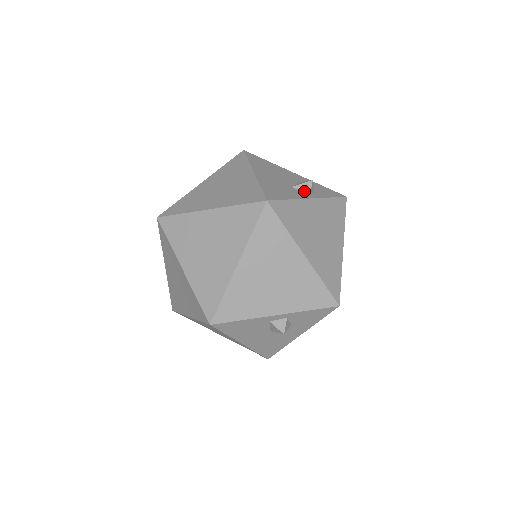
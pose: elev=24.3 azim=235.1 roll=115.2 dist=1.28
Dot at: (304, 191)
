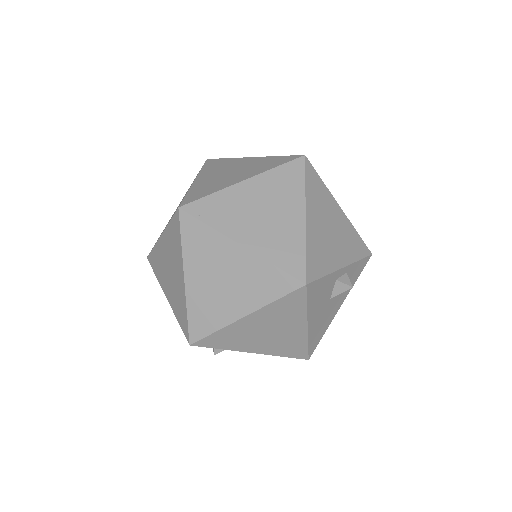
Dot at: occluded
